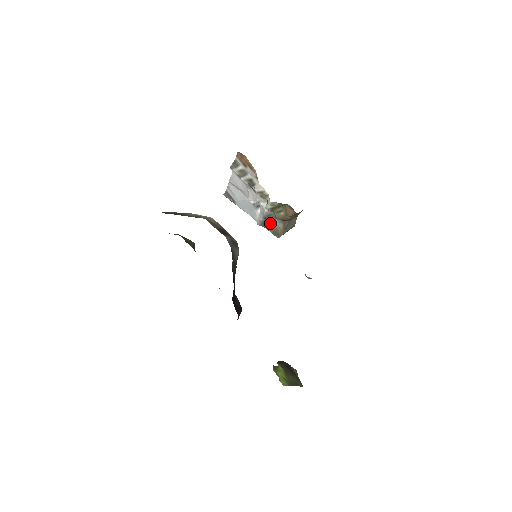
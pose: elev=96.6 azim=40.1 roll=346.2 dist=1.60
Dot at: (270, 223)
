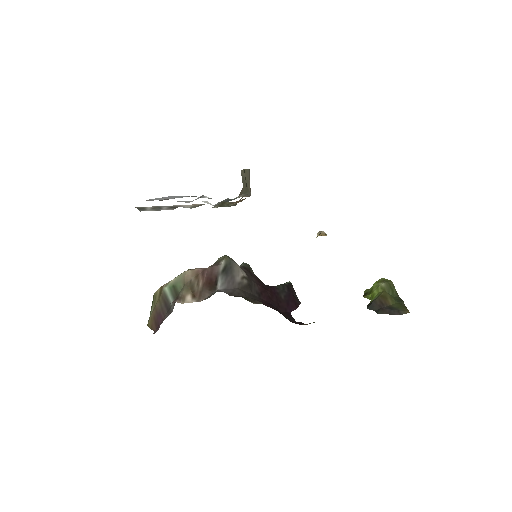
Dot at: occluded
